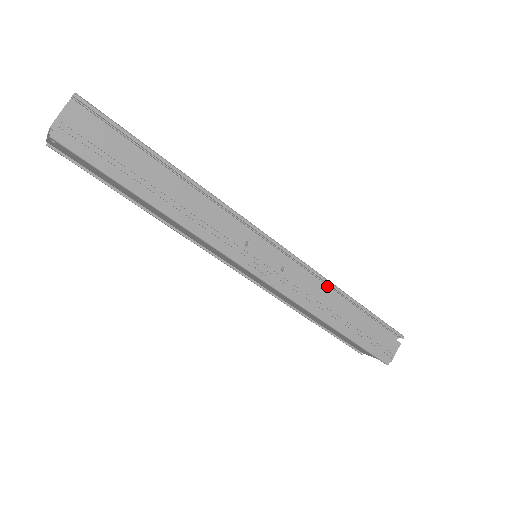
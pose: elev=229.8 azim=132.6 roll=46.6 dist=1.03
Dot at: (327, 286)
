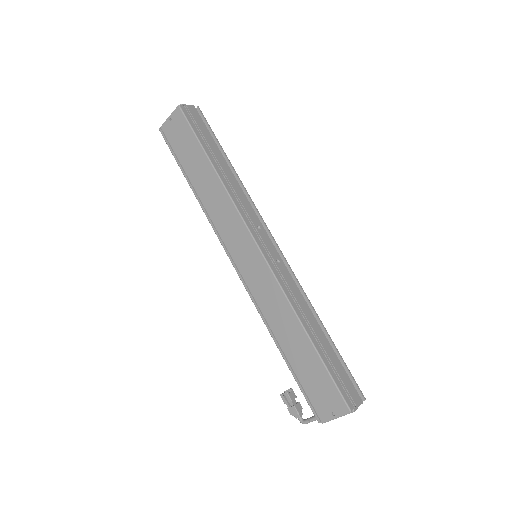
Dot at: occluded
